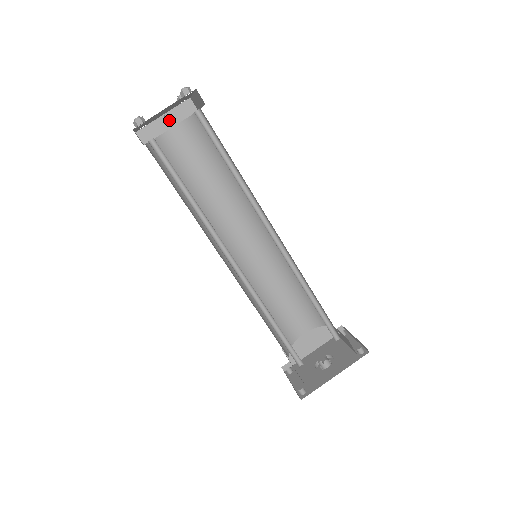
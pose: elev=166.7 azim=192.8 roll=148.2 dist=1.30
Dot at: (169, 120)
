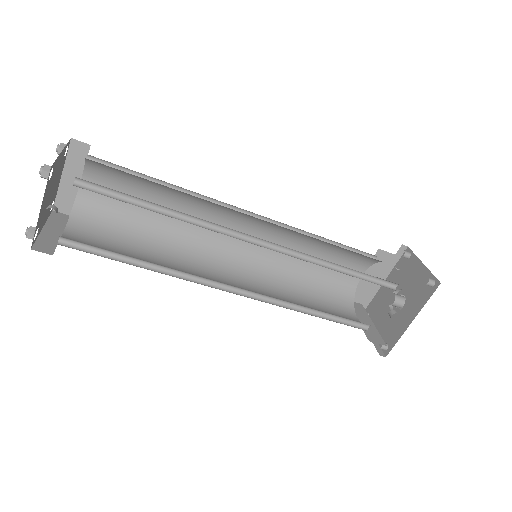
Dot at: occluded
